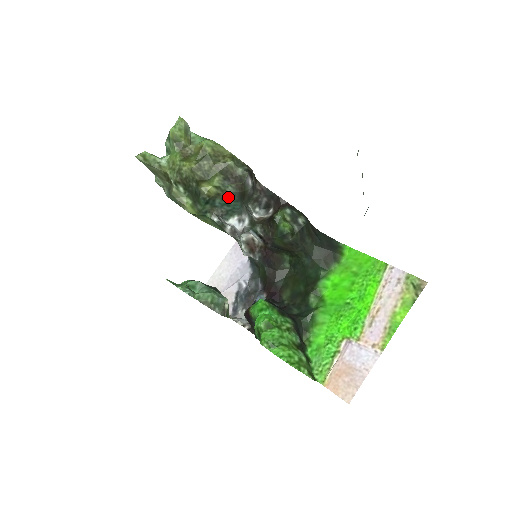
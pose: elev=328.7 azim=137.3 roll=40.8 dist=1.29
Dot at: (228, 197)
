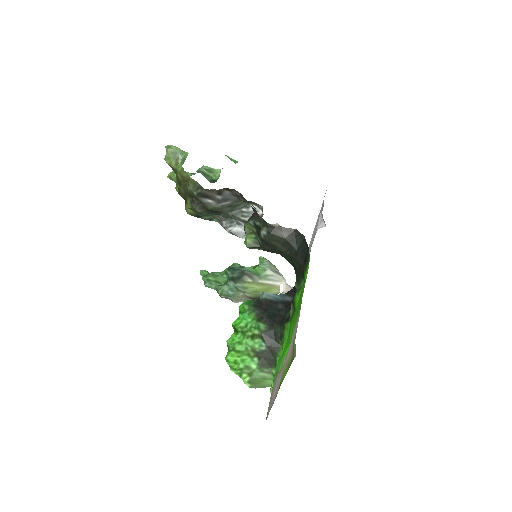
Dot at: occluded
